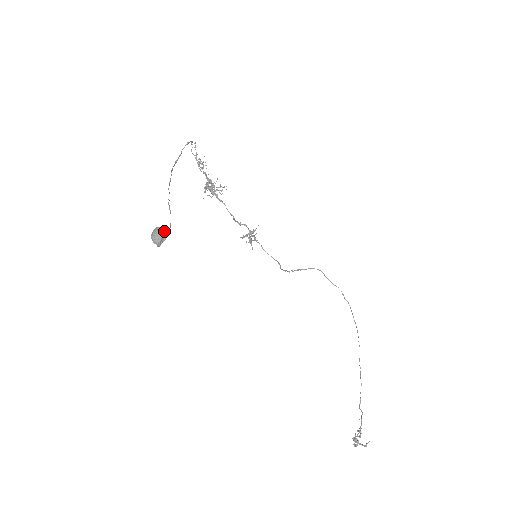
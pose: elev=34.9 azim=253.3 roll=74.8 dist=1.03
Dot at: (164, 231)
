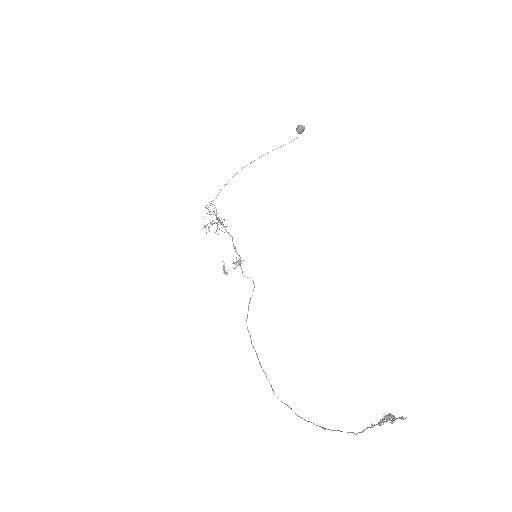
Dot at: (302, 131)
